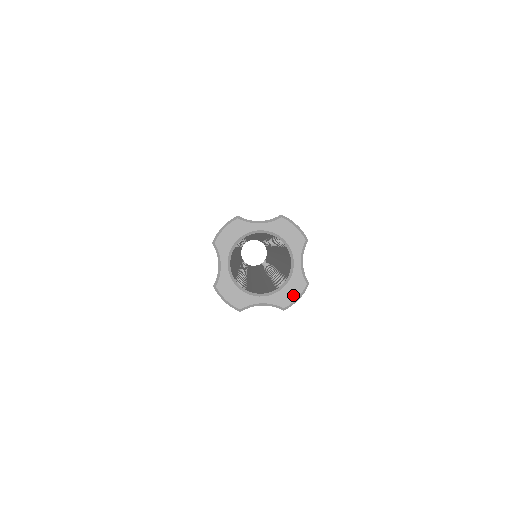
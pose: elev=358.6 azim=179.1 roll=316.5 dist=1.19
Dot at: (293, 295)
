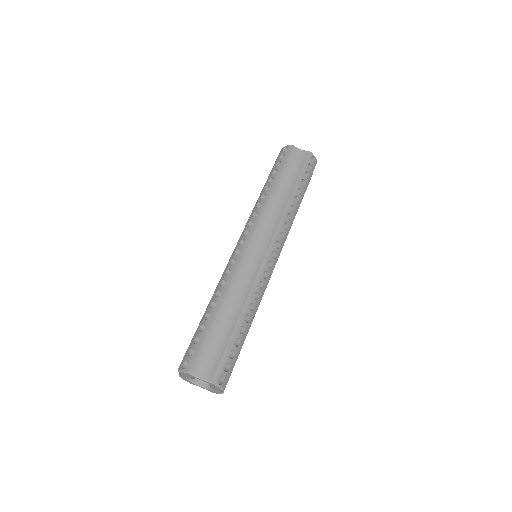
Dot at: (215, 392)
